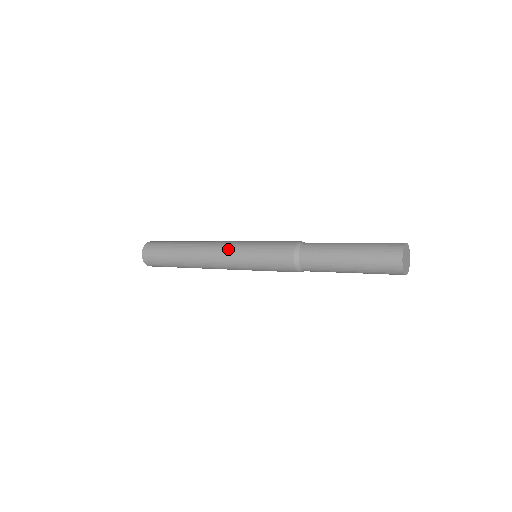
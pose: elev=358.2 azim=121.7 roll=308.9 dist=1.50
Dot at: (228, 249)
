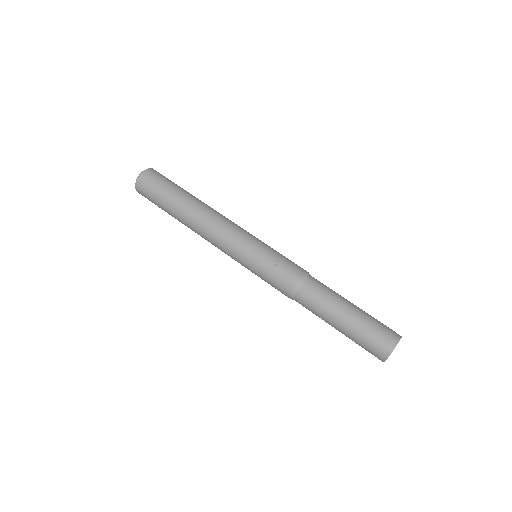
Dot at: occluded
